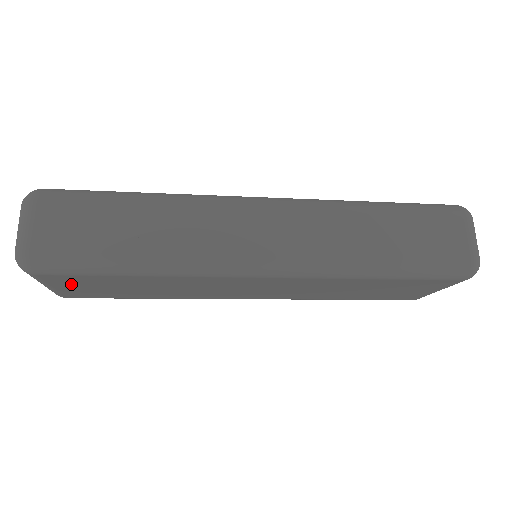
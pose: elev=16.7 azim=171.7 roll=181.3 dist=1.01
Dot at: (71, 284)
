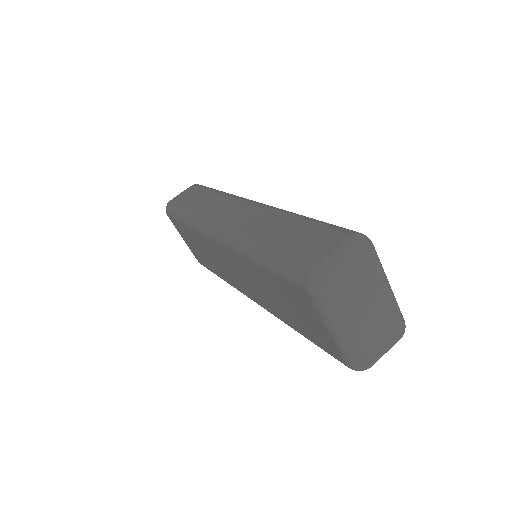
Dot at: (183, 235)
